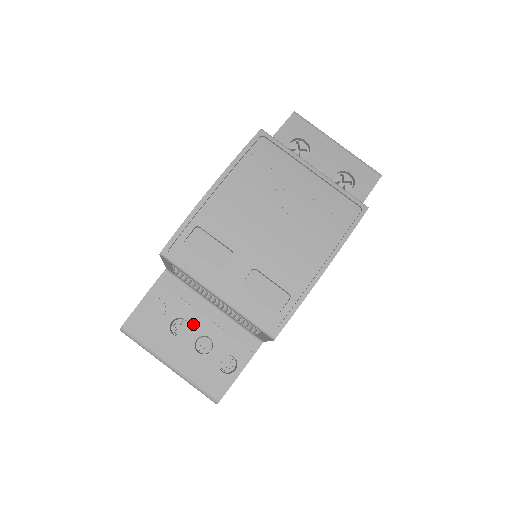
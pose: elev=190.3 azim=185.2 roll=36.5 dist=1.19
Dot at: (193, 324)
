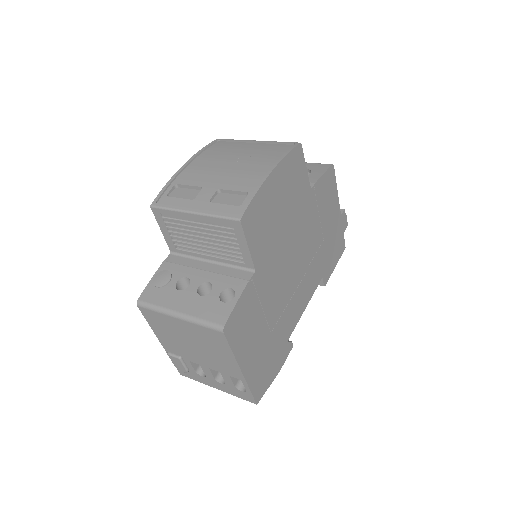
Dot at: (194, 278)
